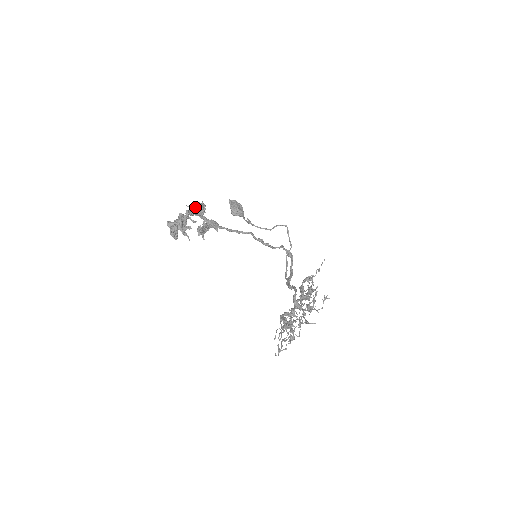
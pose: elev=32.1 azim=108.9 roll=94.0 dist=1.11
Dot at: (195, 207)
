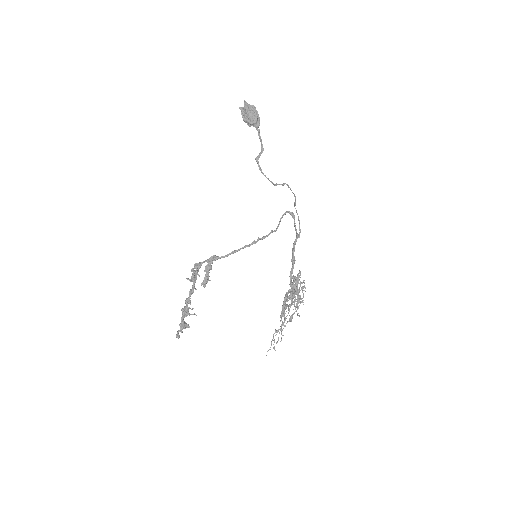
Dot at: occluded
